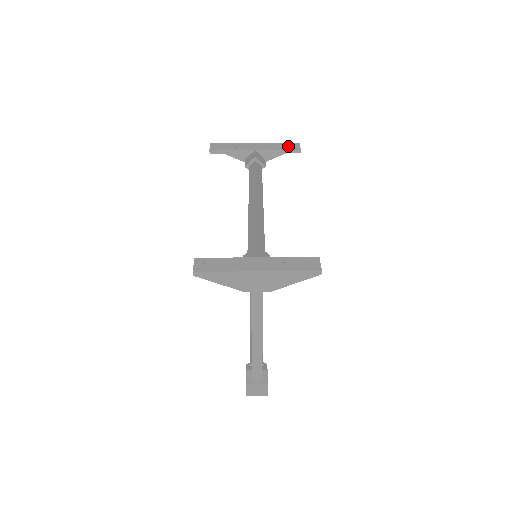
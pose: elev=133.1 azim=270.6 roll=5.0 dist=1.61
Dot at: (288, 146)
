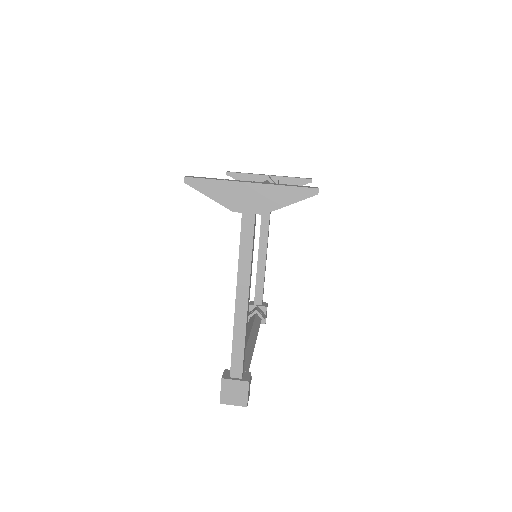
Dot at: occluded
